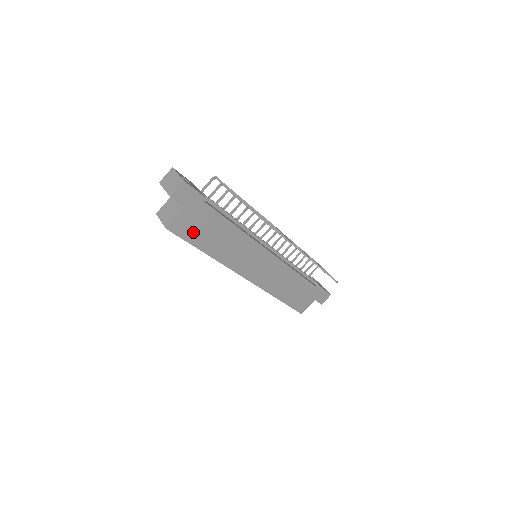
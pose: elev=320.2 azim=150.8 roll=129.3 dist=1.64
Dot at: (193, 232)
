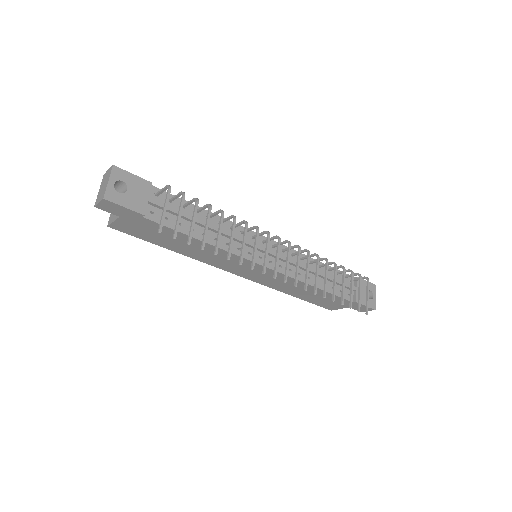
Dot at: (144, 234)
